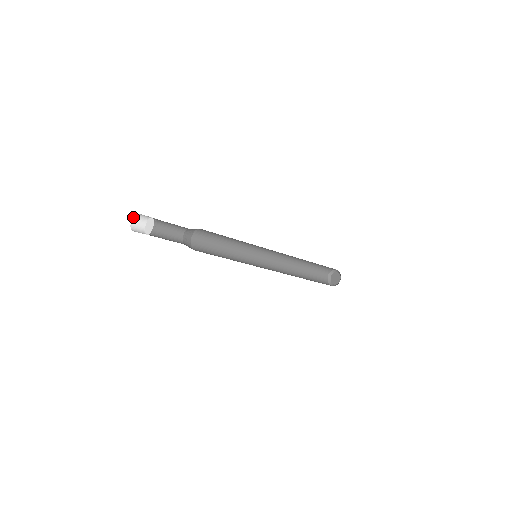
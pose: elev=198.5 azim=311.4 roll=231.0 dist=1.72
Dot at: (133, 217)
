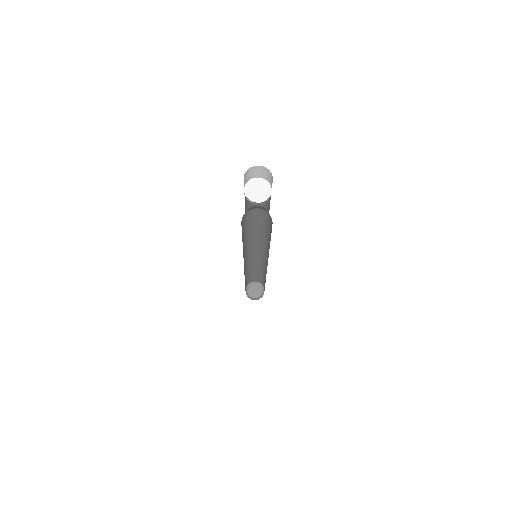
Dot at: occluded
